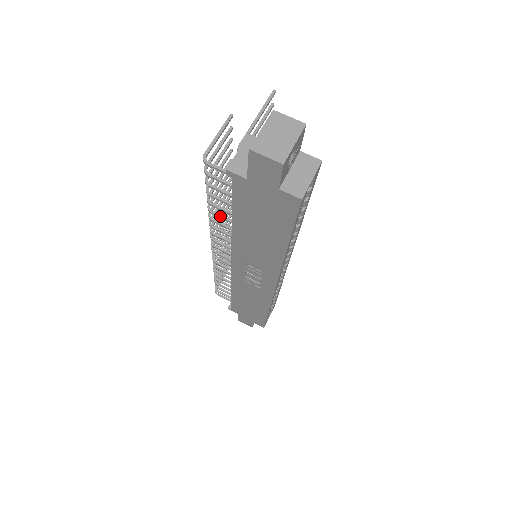
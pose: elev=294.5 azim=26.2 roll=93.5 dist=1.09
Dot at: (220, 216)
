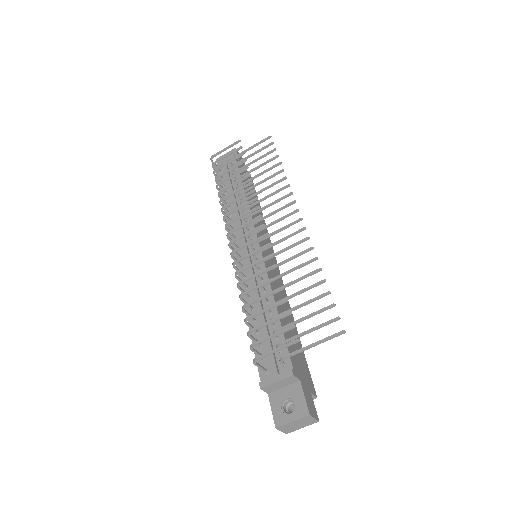
Dot at: occluded
